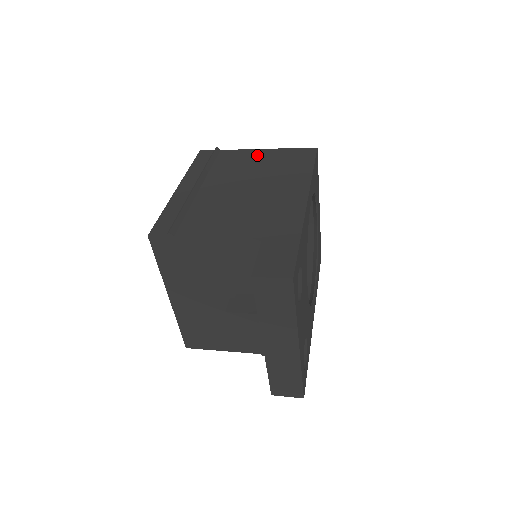
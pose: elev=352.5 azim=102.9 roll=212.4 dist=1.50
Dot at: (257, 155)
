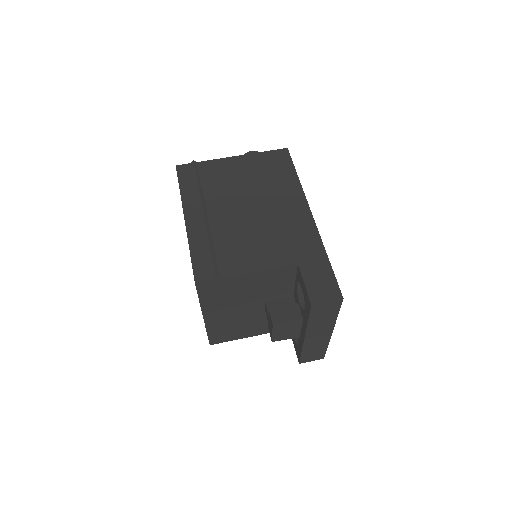
Dot at: (237, 165)
